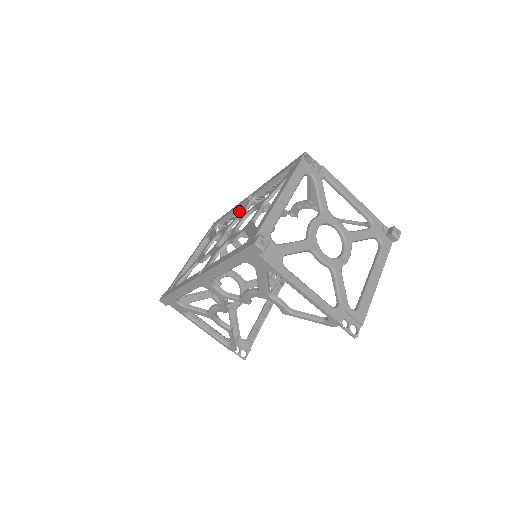
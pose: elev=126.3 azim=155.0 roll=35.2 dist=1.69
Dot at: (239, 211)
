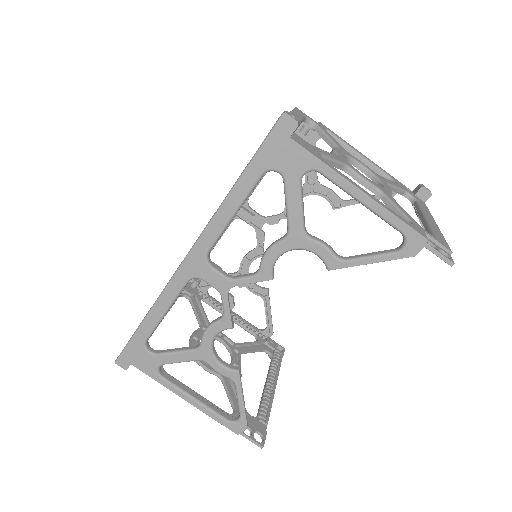
Dot at: occluded
